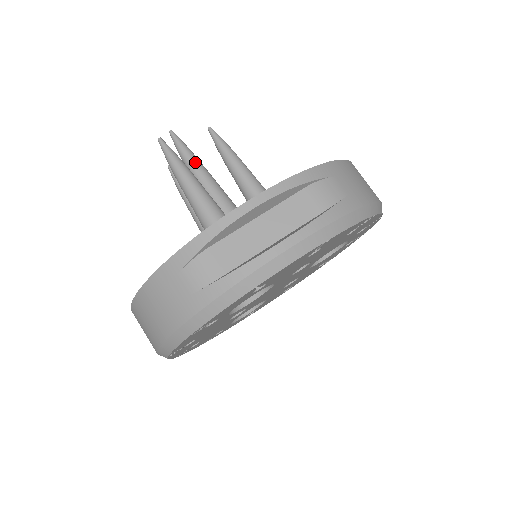
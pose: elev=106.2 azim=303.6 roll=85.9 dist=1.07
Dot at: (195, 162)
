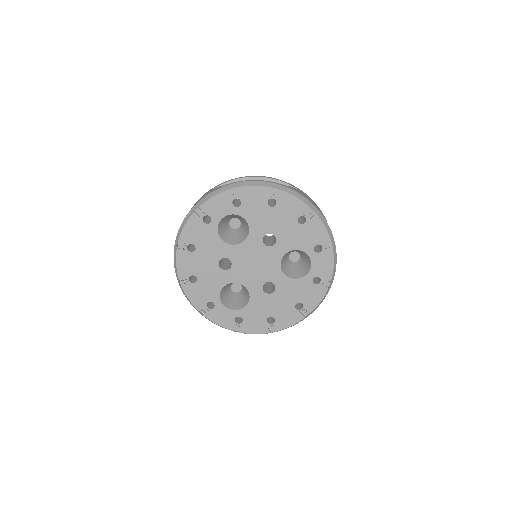
Dot at: occluded
